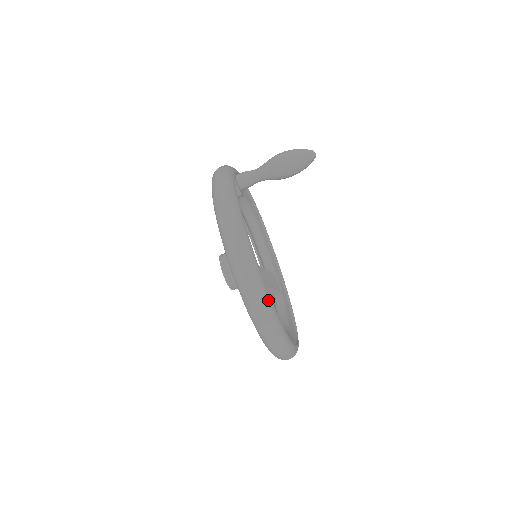
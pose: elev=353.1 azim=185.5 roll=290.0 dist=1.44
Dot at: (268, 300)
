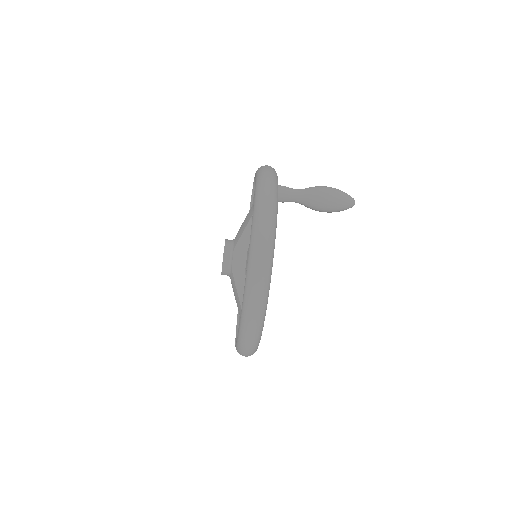
Dot at: (260, 337)
